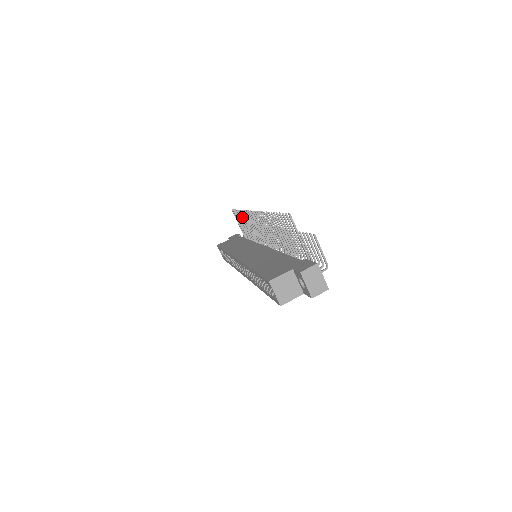
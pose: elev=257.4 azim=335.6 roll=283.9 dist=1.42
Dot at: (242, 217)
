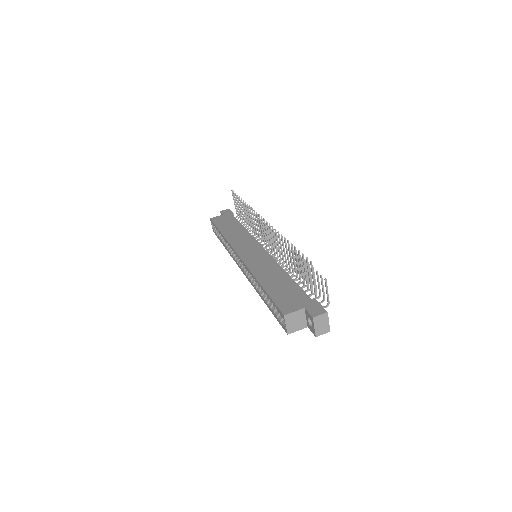
Dot at: (244, 207)
